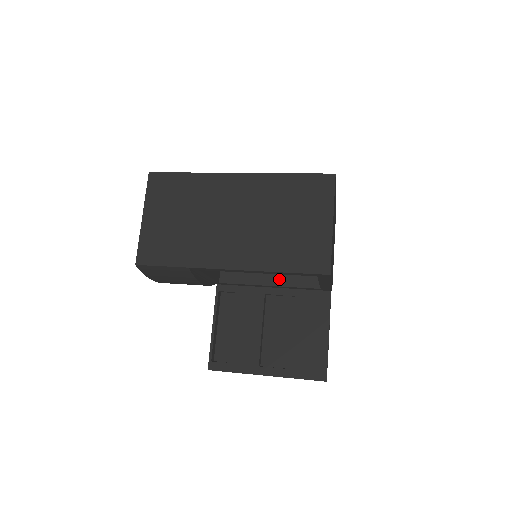
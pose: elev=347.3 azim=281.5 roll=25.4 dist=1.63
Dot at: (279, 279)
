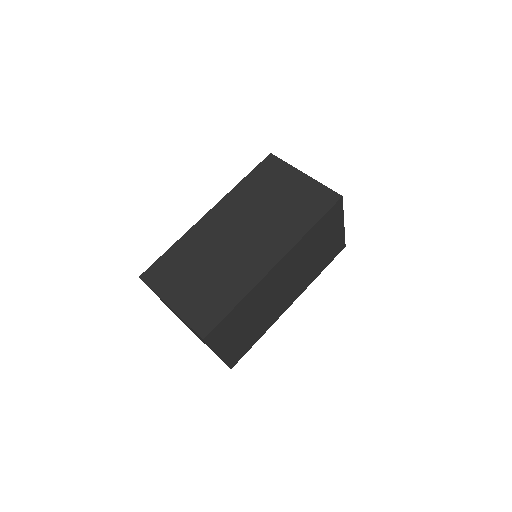
Dot at: occluded
